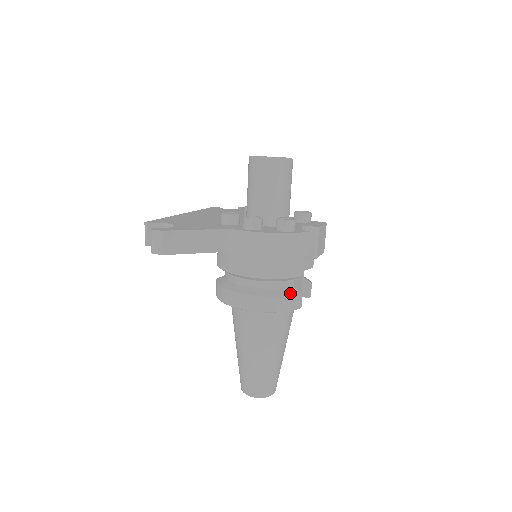
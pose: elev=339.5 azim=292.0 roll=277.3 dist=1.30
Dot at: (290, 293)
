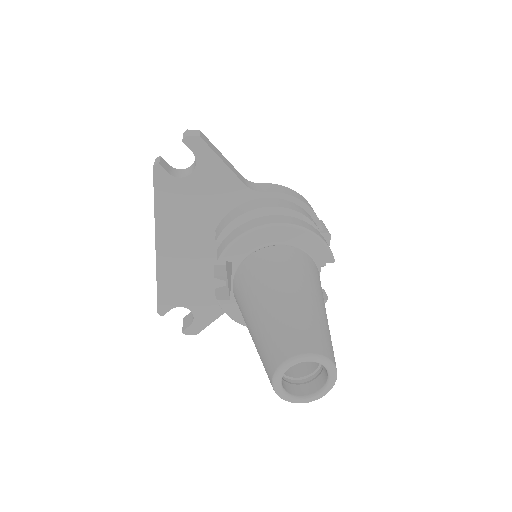
Dot at: occluded
